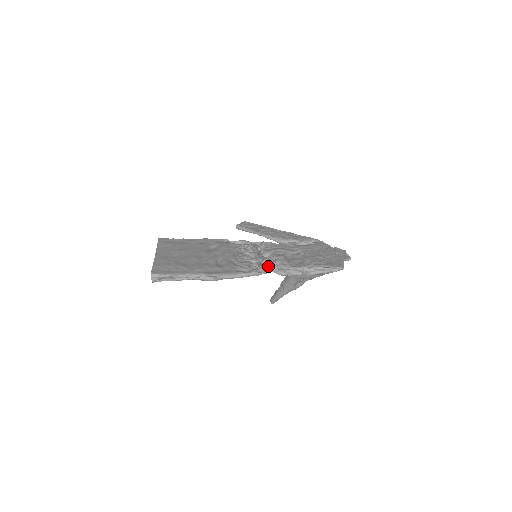
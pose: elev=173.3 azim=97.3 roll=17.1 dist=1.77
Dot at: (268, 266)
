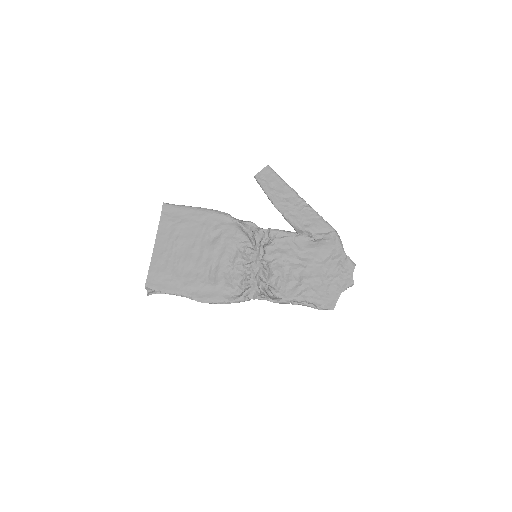
Dot at: (259, 288)
